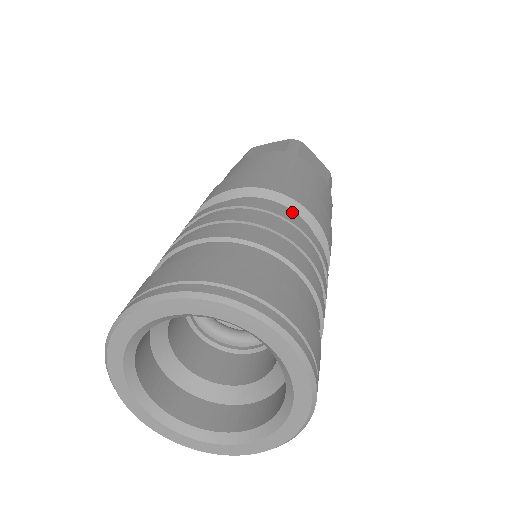
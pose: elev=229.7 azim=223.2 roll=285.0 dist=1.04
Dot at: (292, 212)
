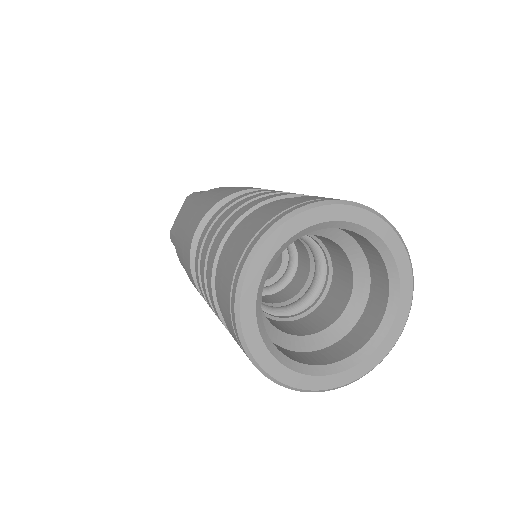
Dot at: occluded
